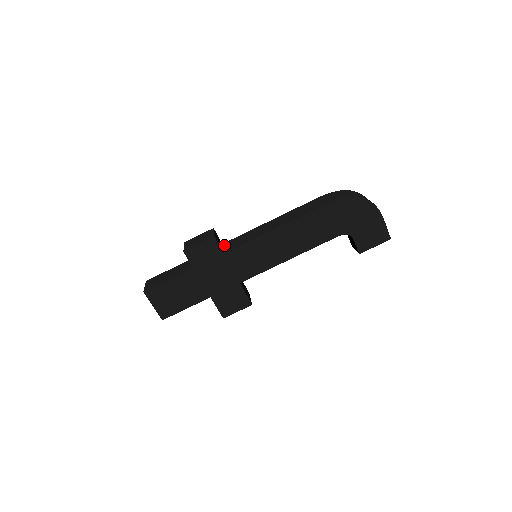
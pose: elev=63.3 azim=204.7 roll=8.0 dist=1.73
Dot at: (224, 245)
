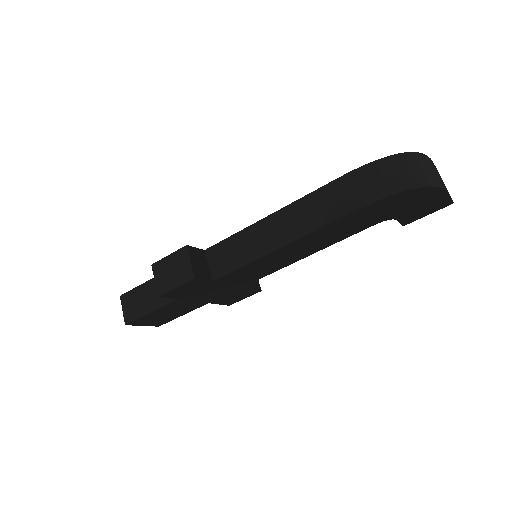
Dot at: (208, 257)
